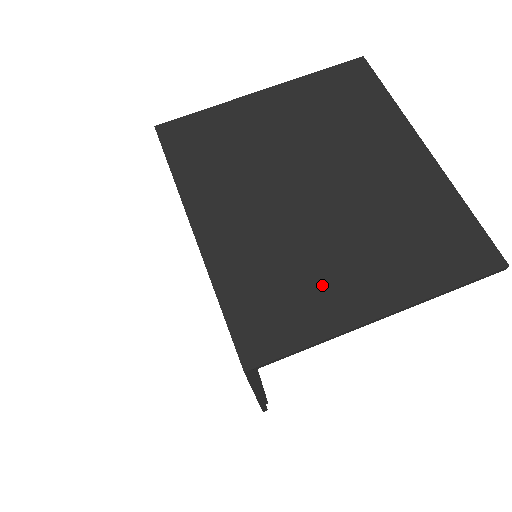
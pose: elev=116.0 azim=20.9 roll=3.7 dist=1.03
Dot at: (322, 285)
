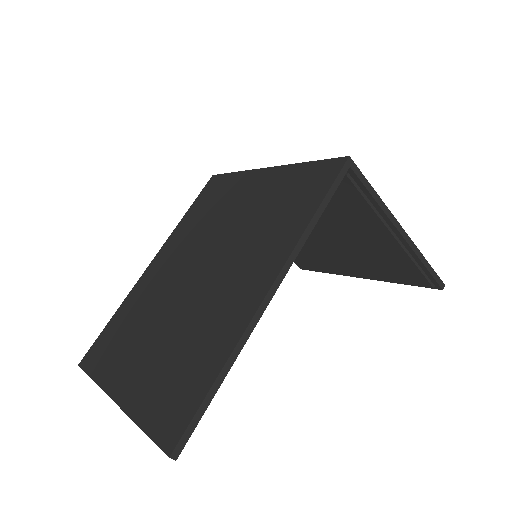
Dot at: occluded
